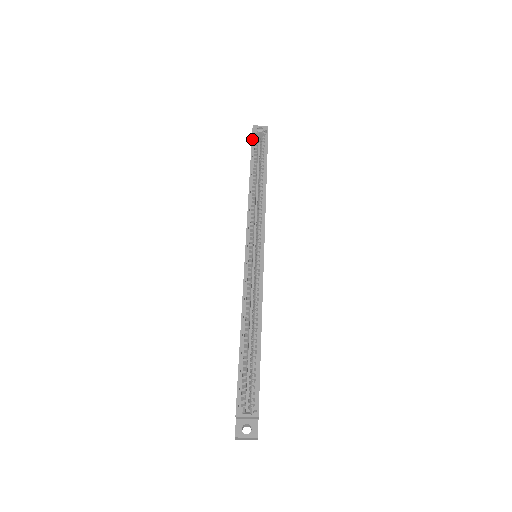
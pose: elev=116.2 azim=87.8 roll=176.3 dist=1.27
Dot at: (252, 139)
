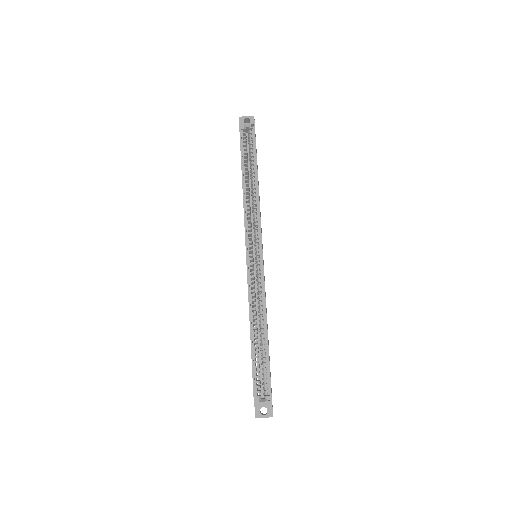
Dot at: (240, 136)
